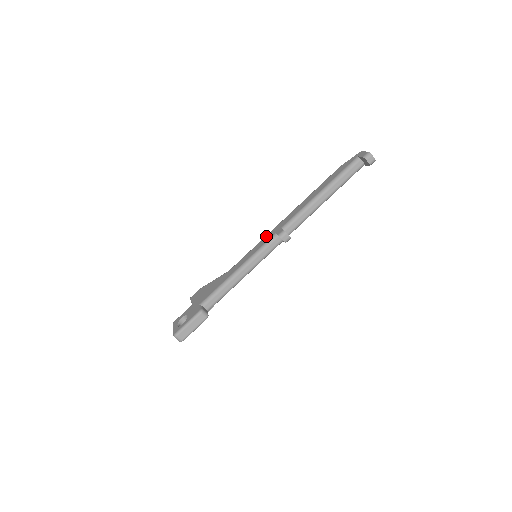
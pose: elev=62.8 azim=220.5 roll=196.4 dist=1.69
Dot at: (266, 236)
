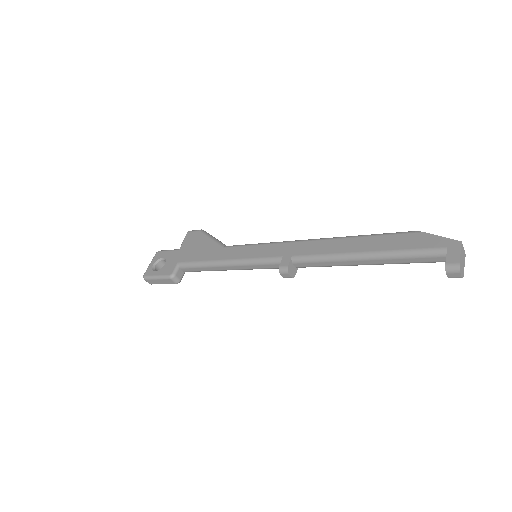
Dot at: (277, 245)
